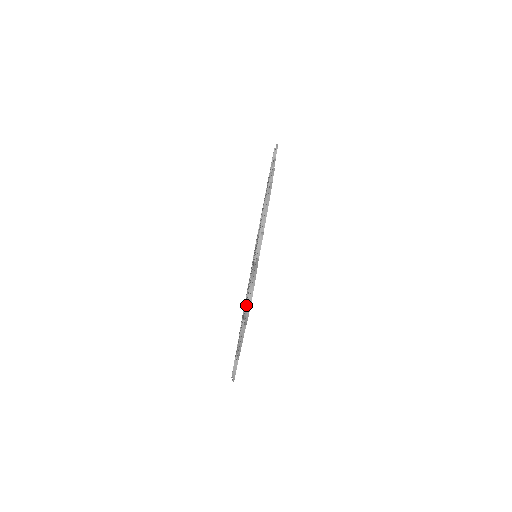
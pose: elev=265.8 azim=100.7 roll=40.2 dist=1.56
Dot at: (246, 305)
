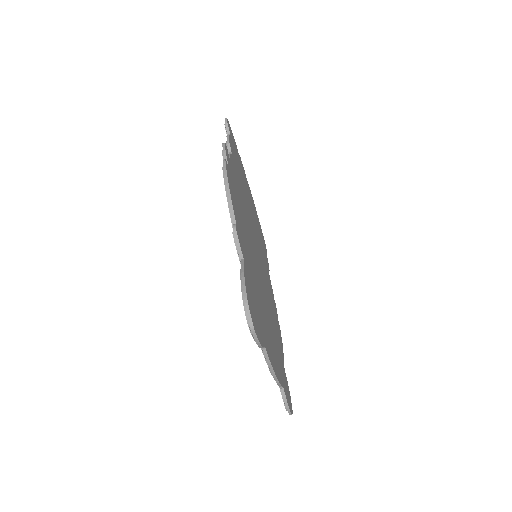
Dot at: occluded
